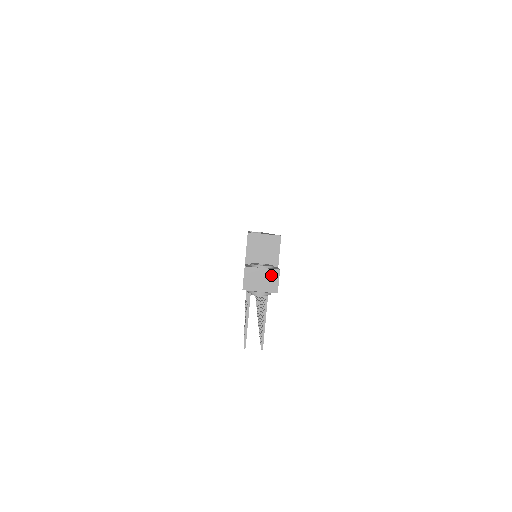
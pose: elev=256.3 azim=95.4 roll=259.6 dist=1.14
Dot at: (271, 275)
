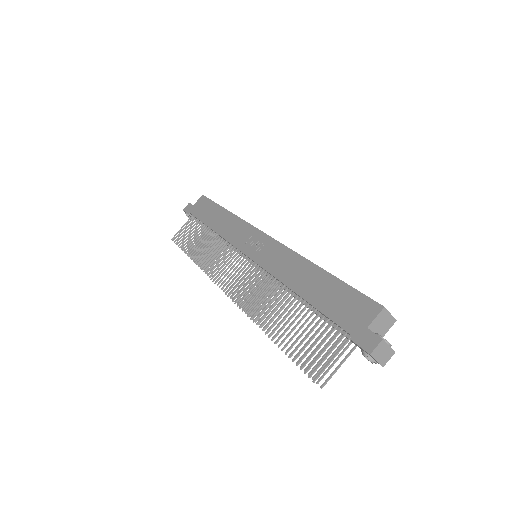
Dot at: (390, 353)
